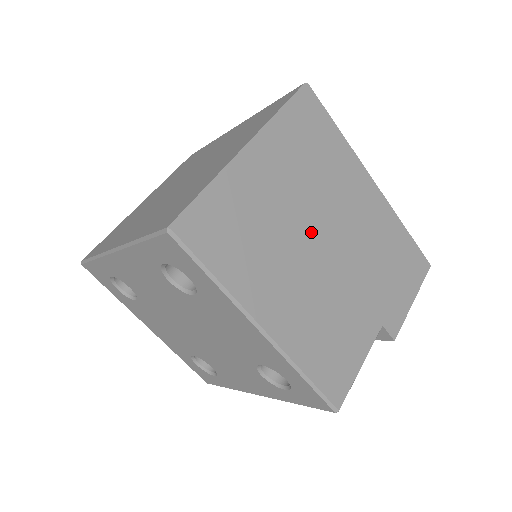
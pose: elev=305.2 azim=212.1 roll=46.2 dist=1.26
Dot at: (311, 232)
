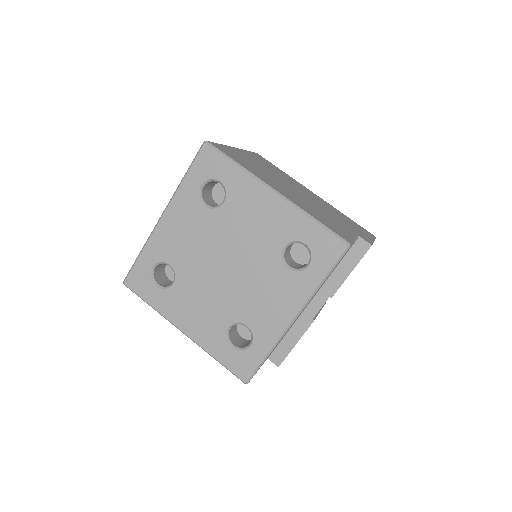
Dot at: (285, 184)
